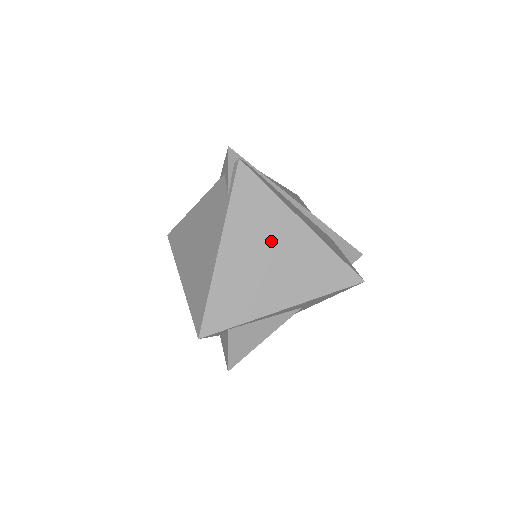
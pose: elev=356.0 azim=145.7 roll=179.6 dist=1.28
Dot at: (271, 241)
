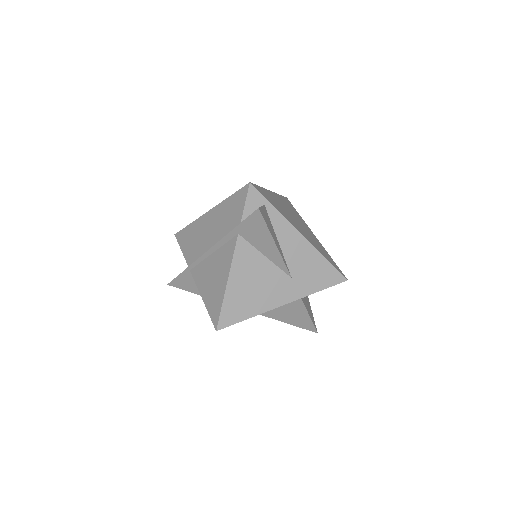
Dot at: (298, 219)
